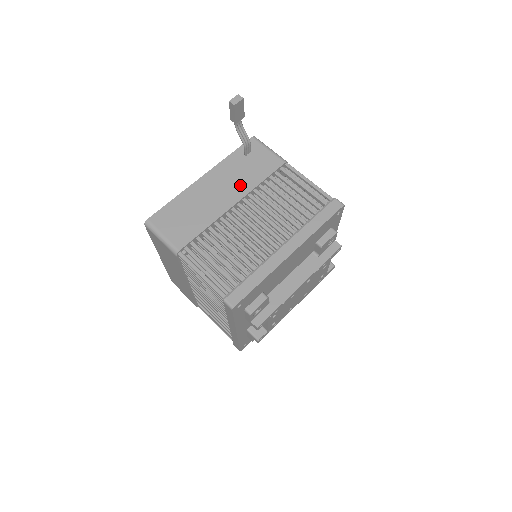
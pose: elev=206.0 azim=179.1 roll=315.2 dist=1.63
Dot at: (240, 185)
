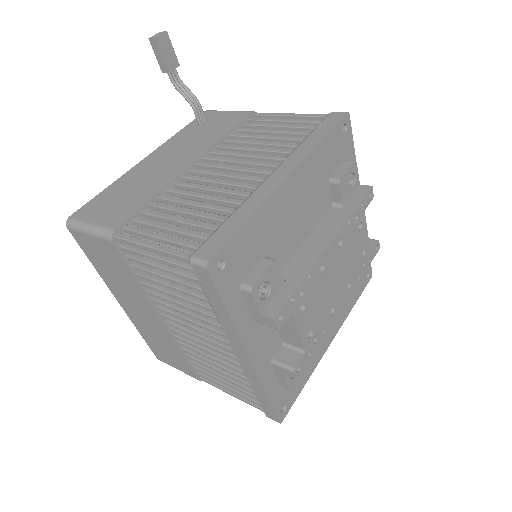
Dot at: (197, 147)
